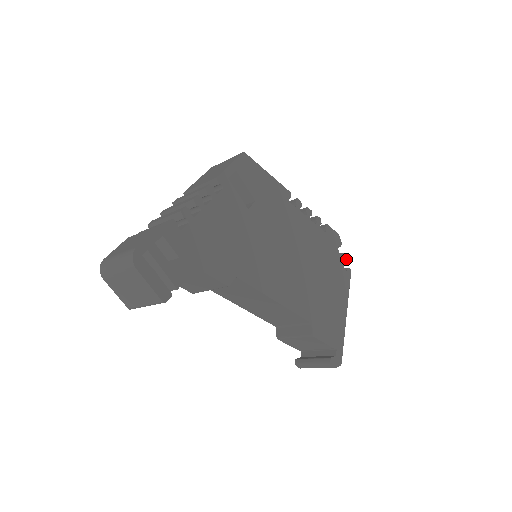
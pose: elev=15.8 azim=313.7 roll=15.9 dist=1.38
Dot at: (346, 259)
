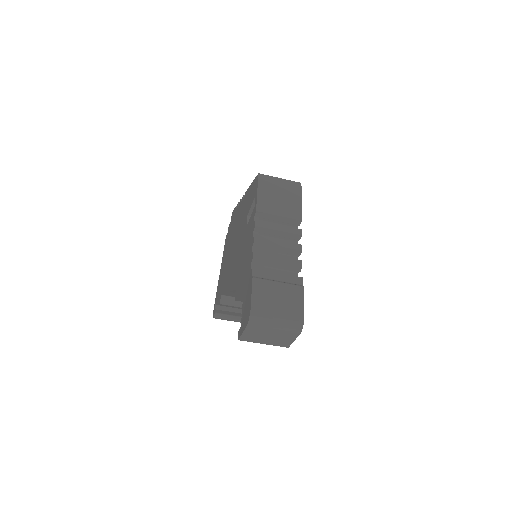
Dot at: occluded
